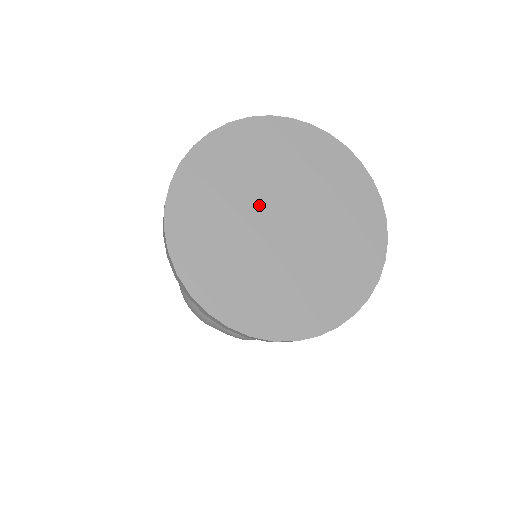
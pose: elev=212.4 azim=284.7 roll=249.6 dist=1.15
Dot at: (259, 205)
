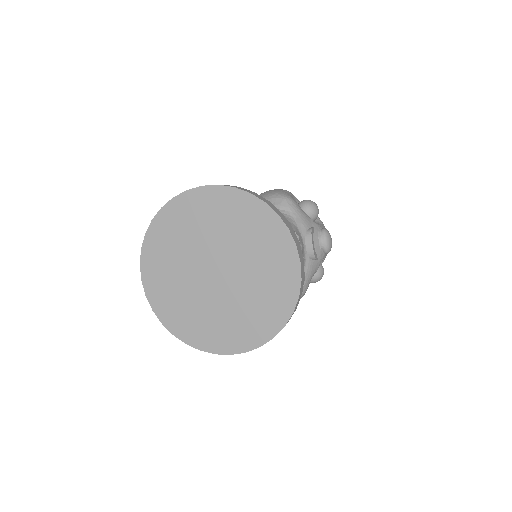
Dot at: (197, 264)
